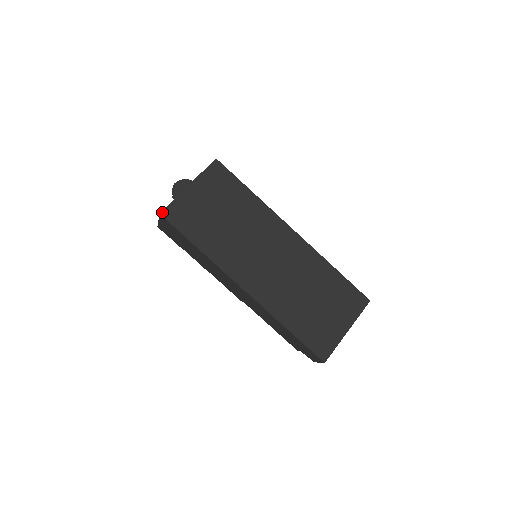
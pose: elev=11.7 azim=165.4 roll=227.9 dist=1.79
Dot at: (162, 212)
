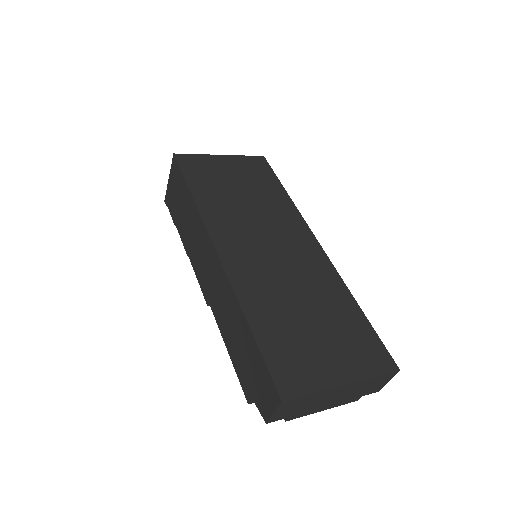
Dot at: (177, 154)
